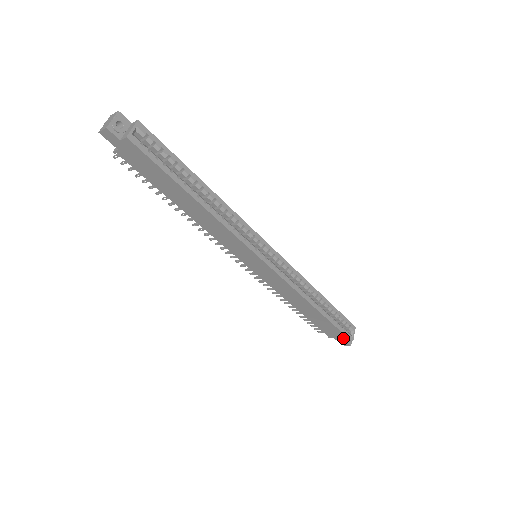
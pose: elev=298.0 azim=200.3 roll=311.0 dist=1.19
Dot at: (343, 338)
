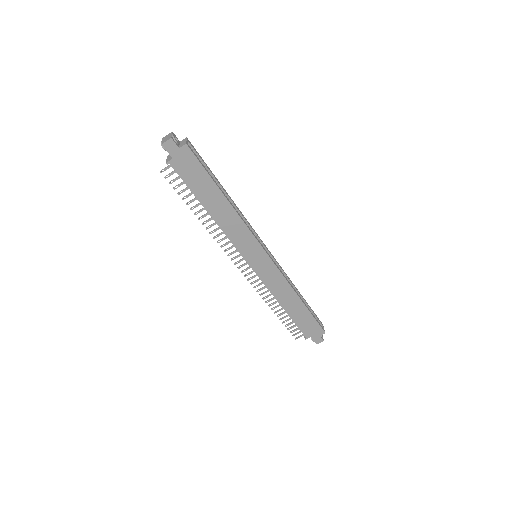
Dot at: (318, 332)
